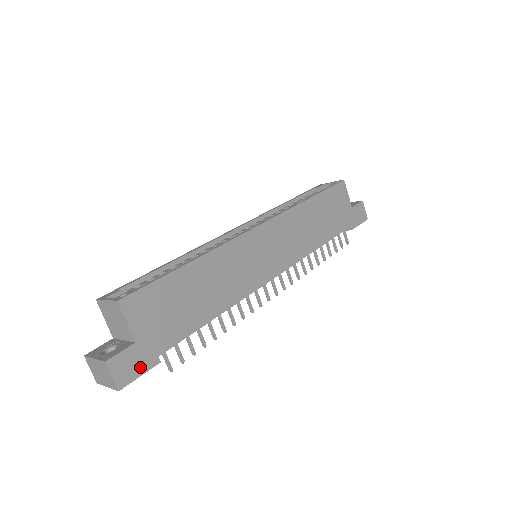
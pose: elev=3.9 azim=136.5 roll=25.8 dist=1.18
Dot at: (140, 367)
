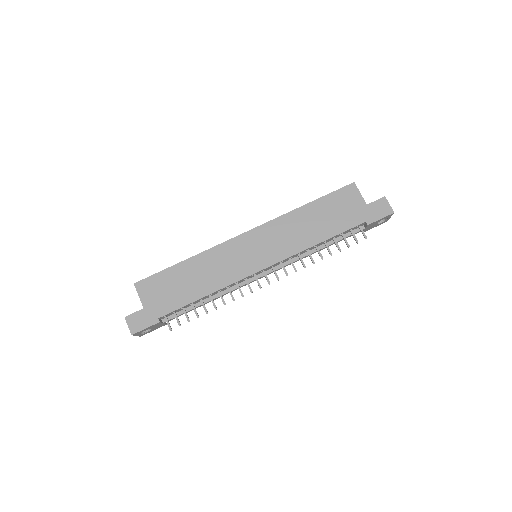
Dot at: (146, 323)
